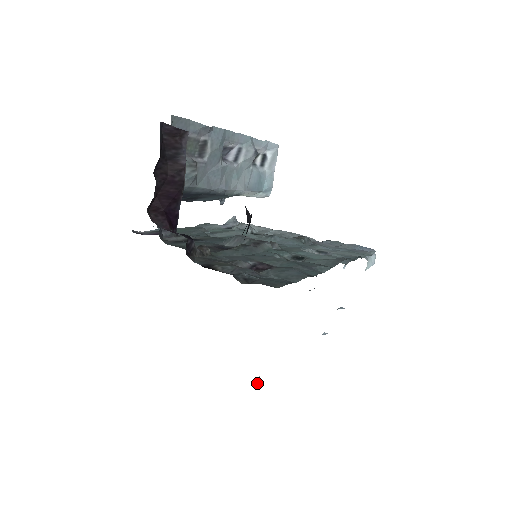
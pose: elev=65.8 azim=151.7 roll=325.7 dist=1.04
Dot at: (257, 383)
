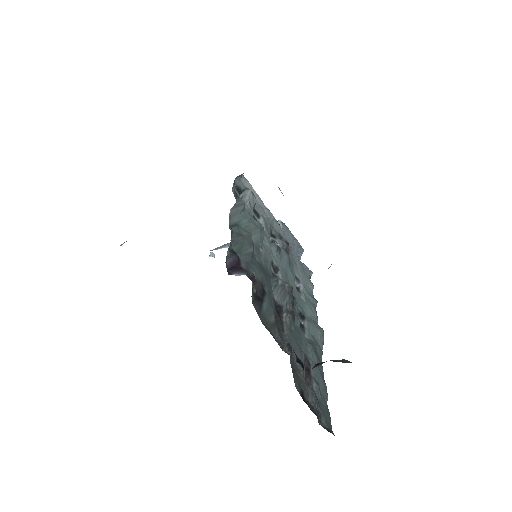
Dot at: occluded
